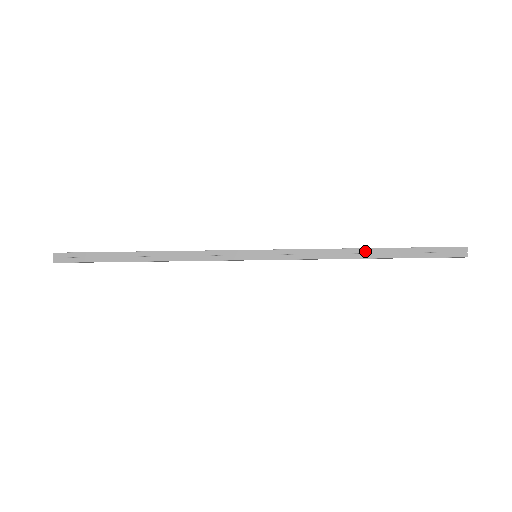
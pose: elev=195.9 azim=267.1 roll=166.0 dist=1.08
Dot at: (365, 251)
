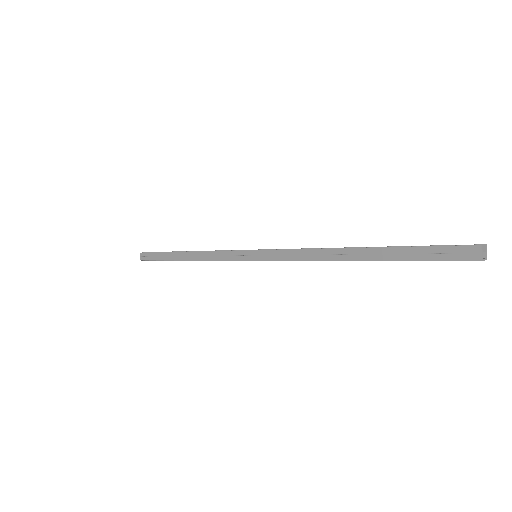
Dot at: (348, 251)
